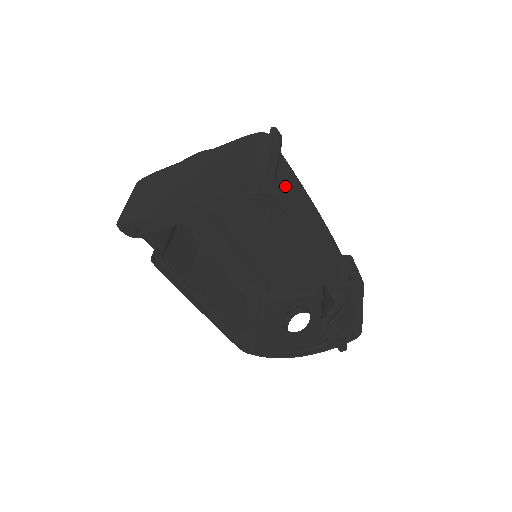
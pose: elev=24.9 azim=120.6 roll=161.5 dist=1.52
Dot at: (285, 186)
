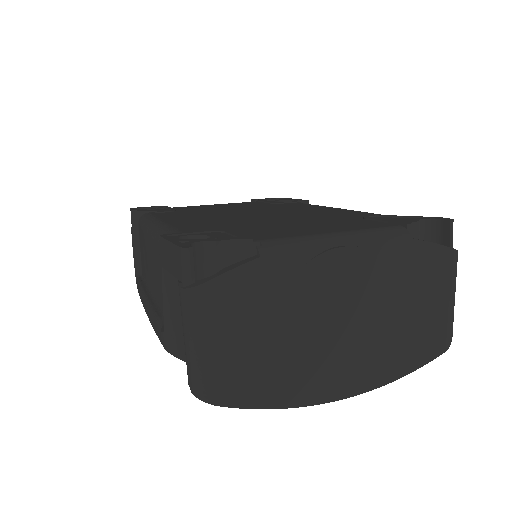
Dot at: occluded
